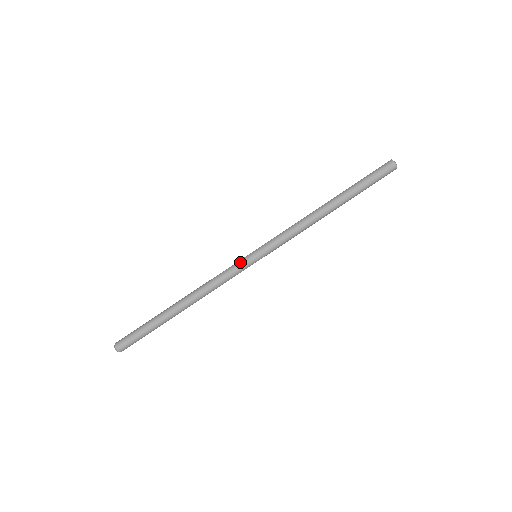
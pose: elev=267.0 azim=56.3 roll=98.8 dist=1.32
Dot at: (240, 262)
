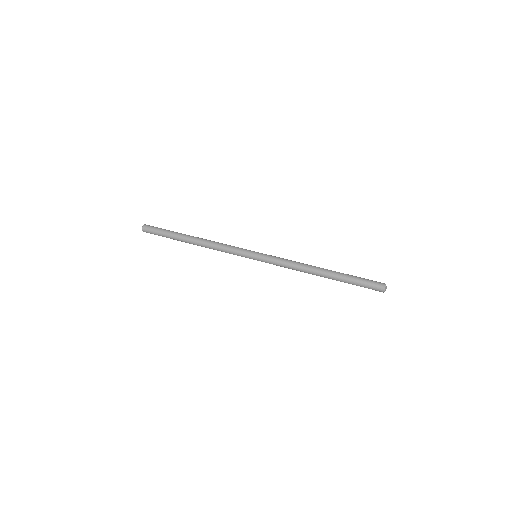
Dot at: (244, 250)
